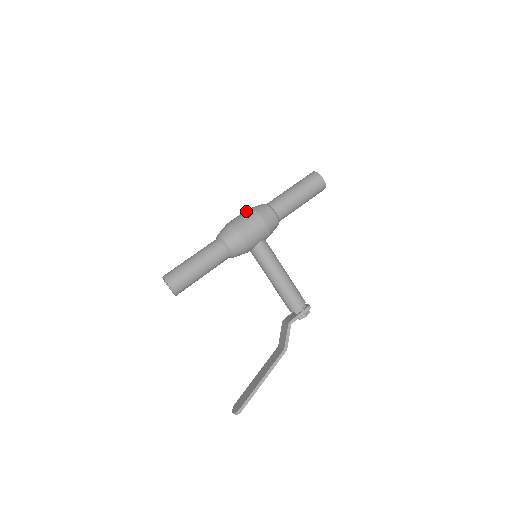
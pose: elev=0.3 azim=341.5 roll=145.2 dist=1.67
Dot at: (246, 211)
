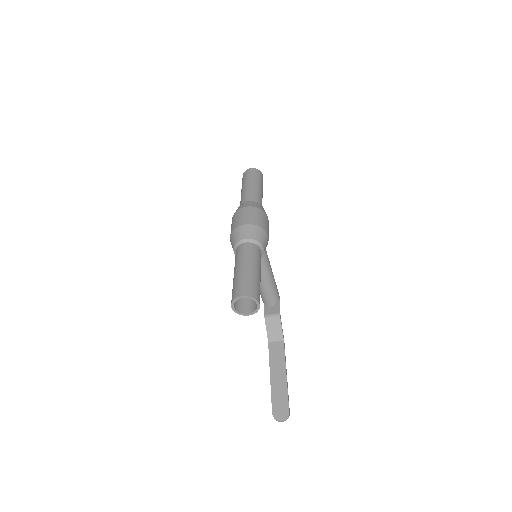
Dot at: (250, 209)
